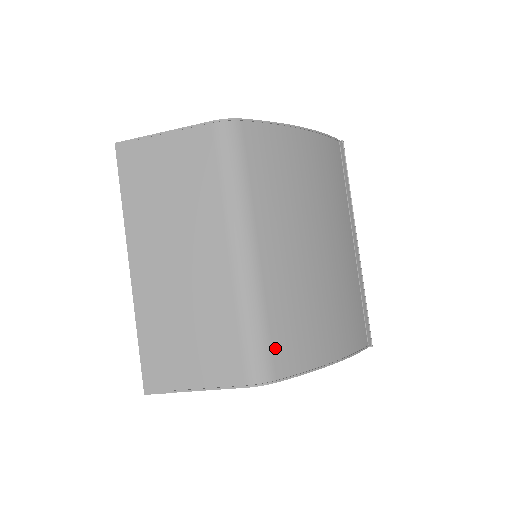
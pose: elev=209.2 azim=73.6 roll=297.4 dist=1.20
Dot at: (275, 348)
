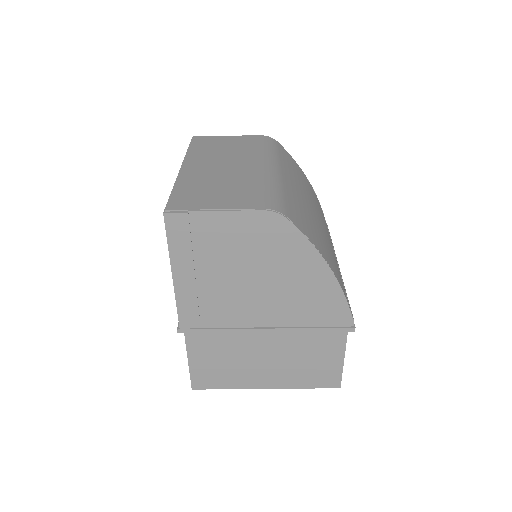
Dot at: (289, 208)
